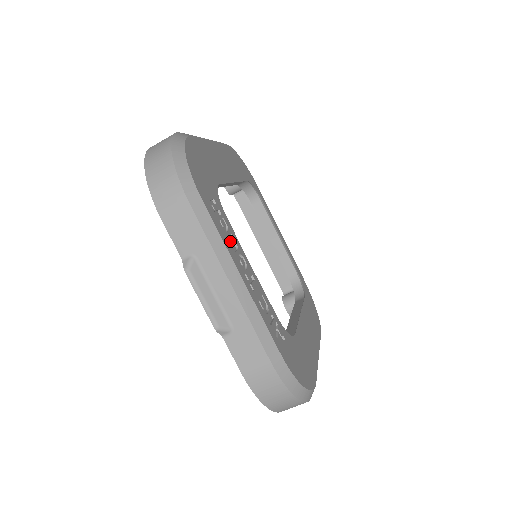
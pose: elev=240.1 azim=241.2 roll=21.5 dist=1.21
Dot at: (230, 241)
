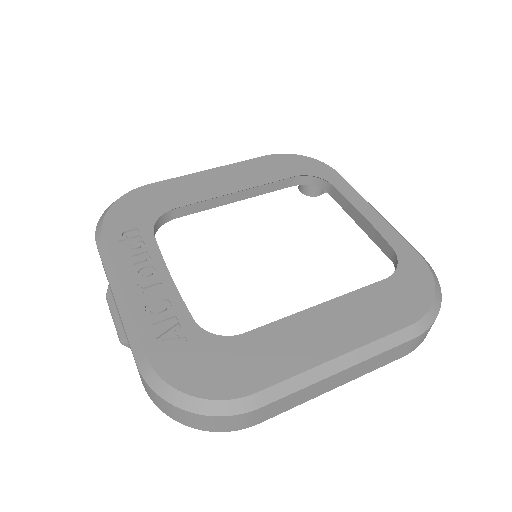
Dot at: (134, 259)
